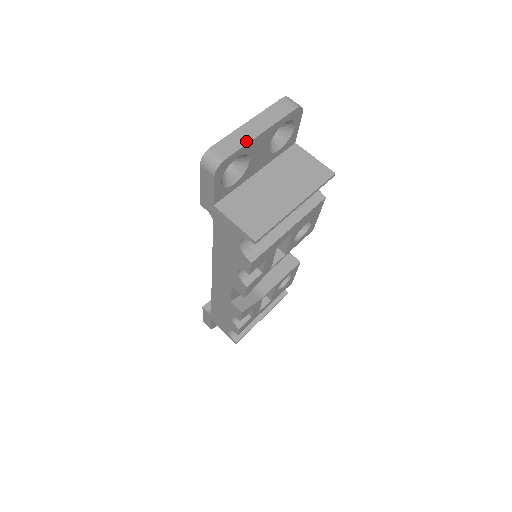
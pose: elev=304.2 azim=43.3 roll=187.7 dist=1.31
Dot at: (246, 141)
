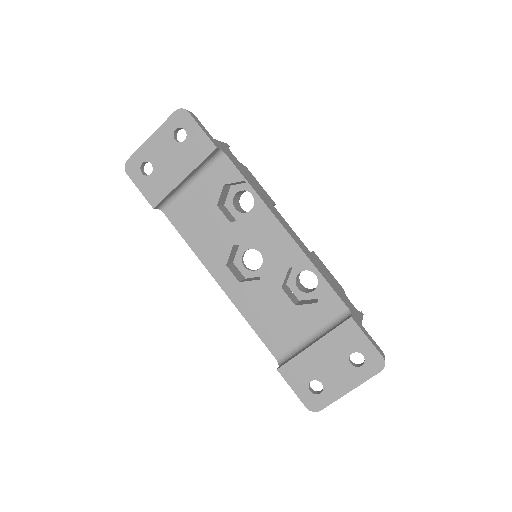
Dot at: occluded
